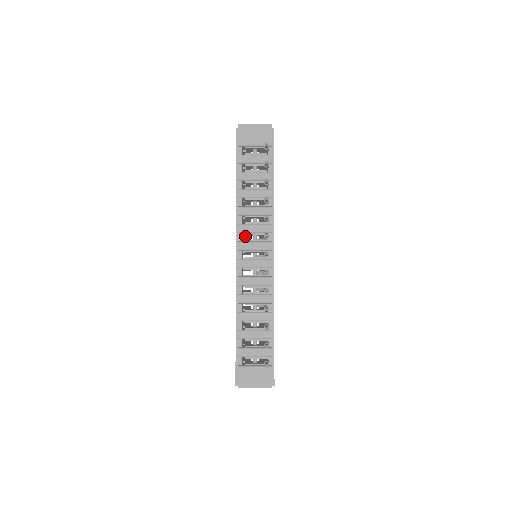
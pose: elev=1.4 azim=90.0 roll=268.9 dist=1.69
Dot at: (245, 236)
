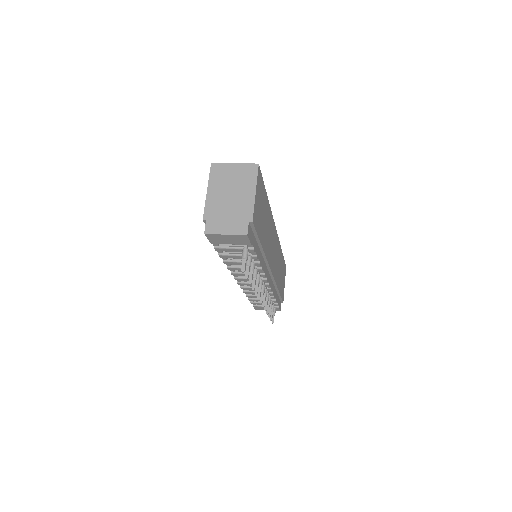
Dot at: occluded
